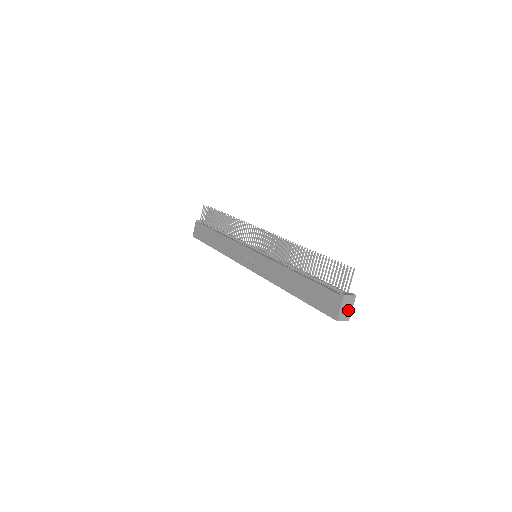
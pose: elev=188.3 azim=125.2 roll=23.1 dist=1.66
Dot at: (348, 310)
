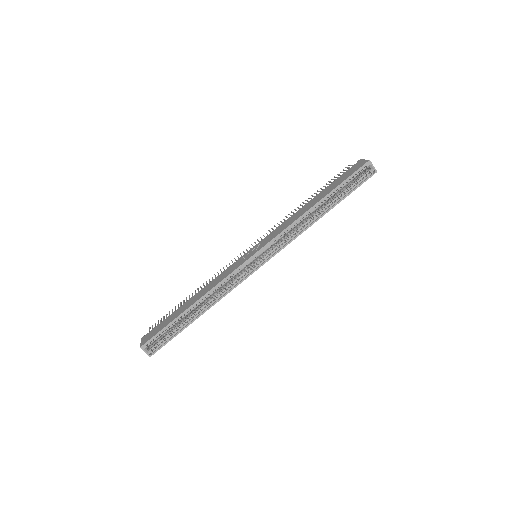
Dot at: occluded
